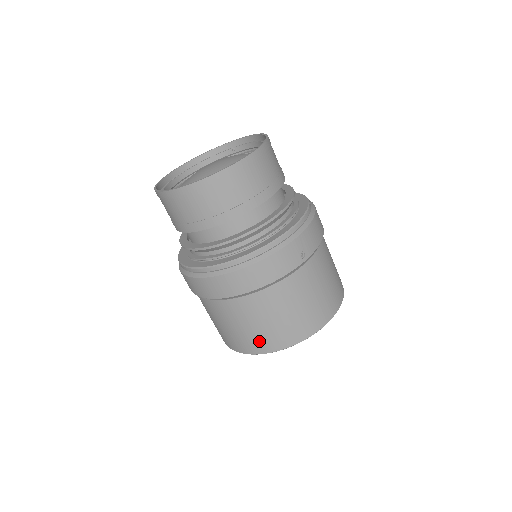
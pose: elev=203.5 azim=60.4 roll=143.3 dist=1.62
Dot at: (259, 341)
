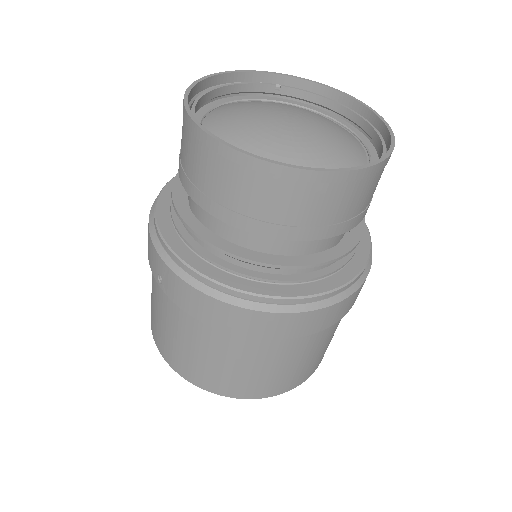
Dot at: (257, 386)
